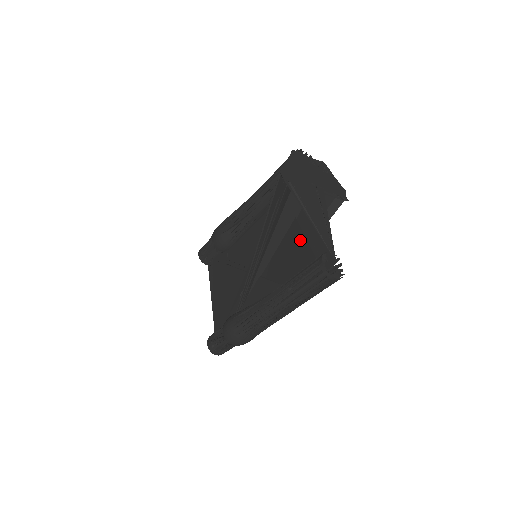
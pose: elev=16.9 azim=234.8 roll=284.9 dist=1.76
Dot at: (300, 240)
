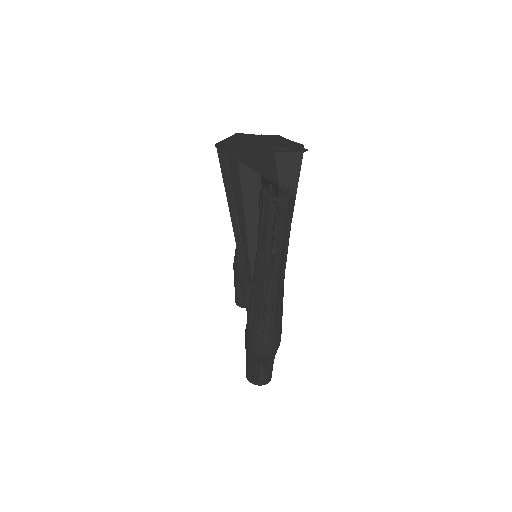
Dot at: occluded
